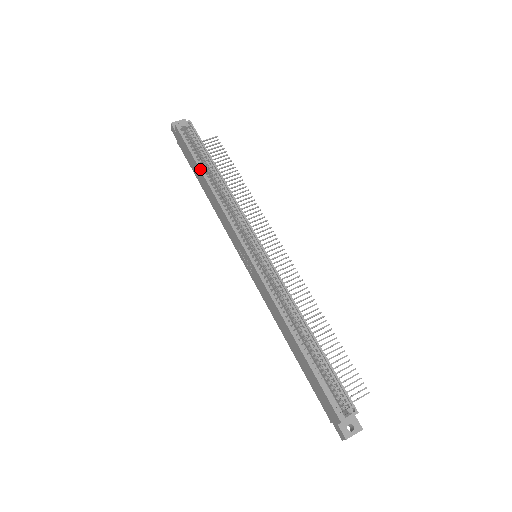
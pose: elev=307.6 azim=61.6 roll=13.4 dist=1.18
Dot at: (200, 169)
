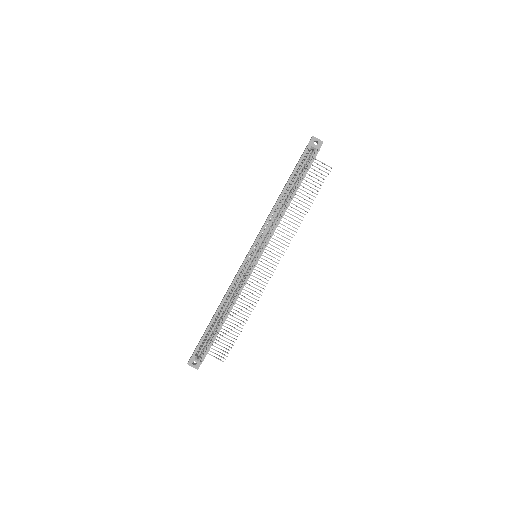
Dot at: (286, 185)
